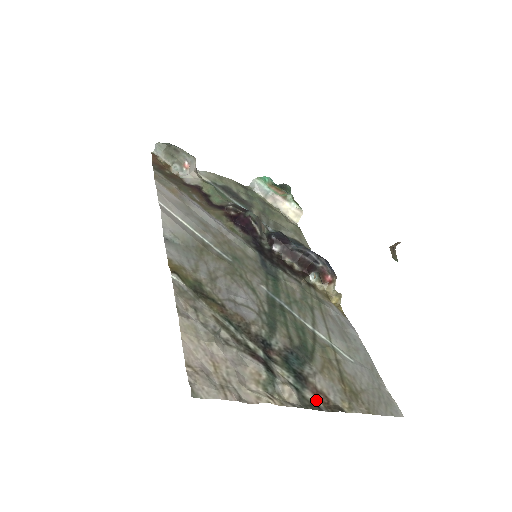
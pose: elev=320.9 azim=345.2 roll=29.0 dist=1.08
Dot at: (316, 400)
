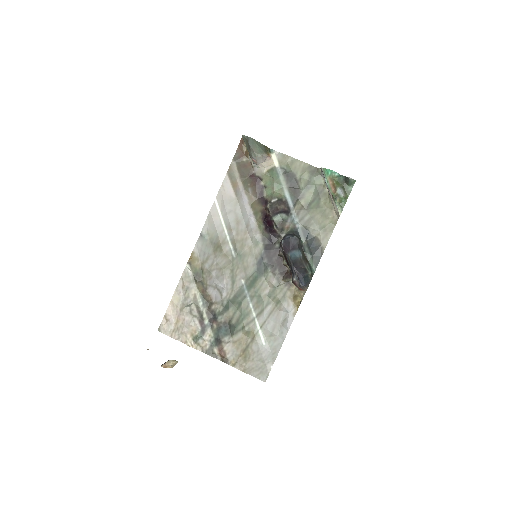
Dot at: (218, 353)
